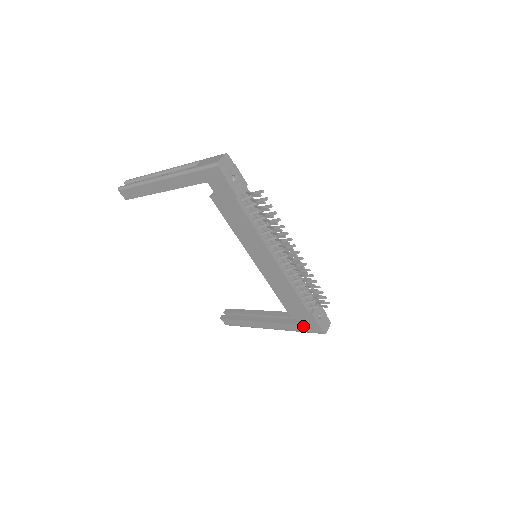
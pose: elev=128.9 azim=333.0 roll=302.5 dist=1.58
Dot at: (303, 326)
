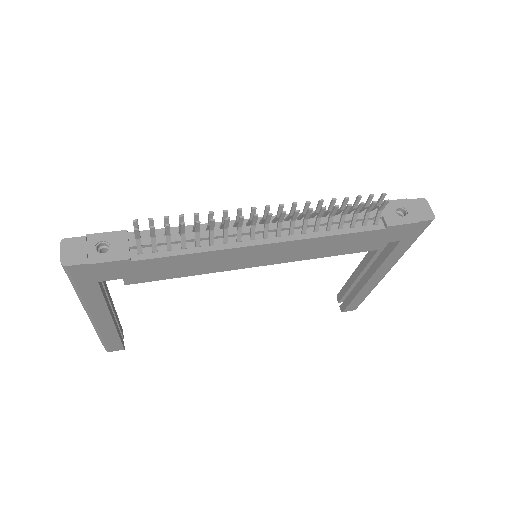
Dot at: (403, 240)
